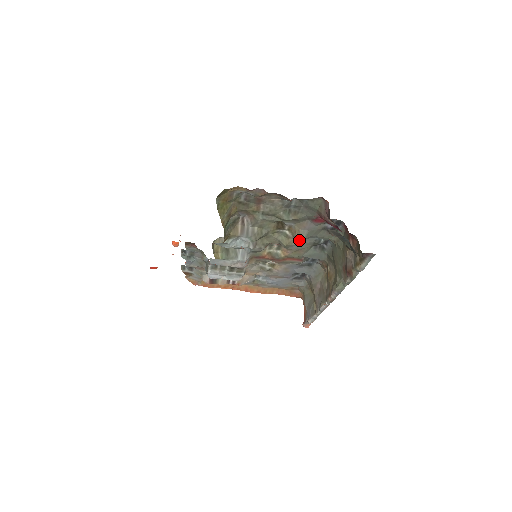
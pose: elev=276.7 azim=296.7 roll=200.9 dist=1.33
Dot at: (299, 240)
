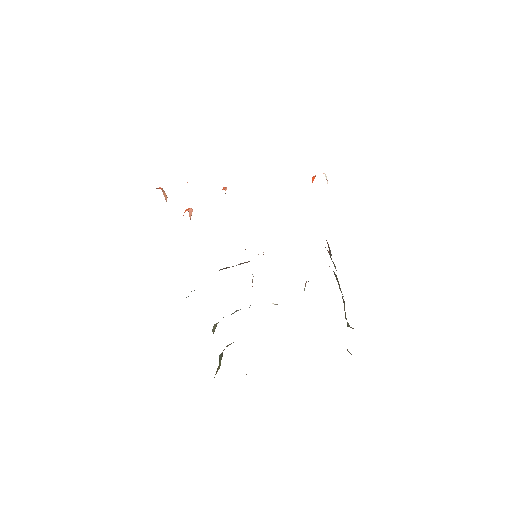
Dot at: occluded
